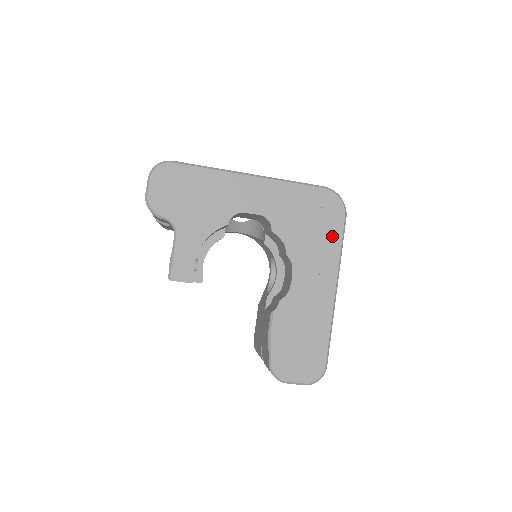
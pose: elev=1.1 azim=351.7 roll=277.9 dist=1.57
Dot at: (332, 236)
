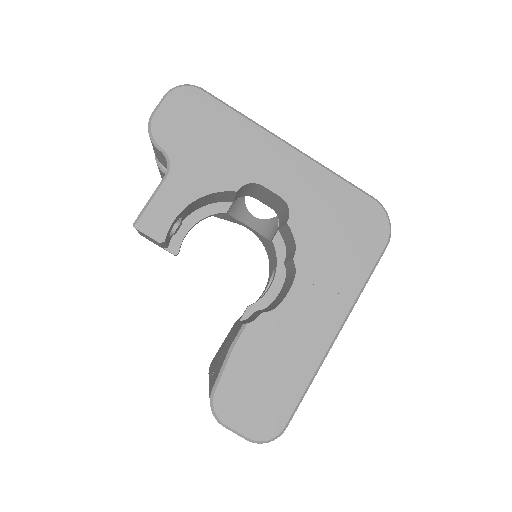
Dot at: (360, 262)
